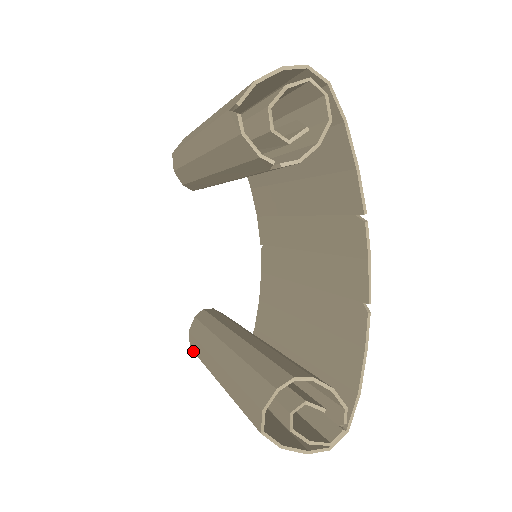
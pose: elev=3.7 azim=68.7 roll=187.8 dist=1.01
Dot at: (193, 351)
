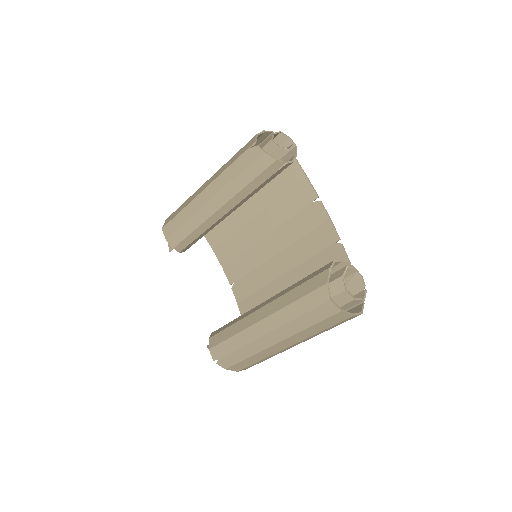
Dot at: (221, 357)
